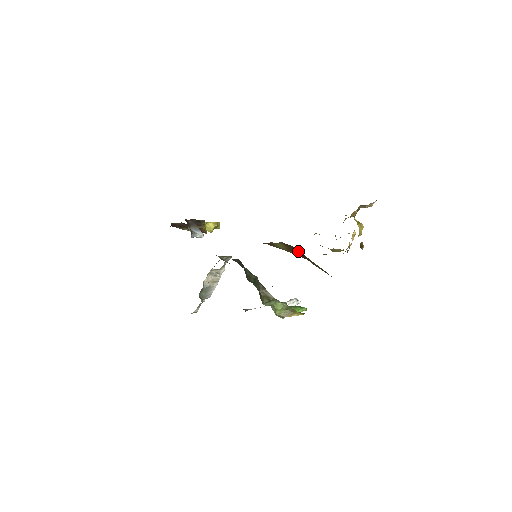
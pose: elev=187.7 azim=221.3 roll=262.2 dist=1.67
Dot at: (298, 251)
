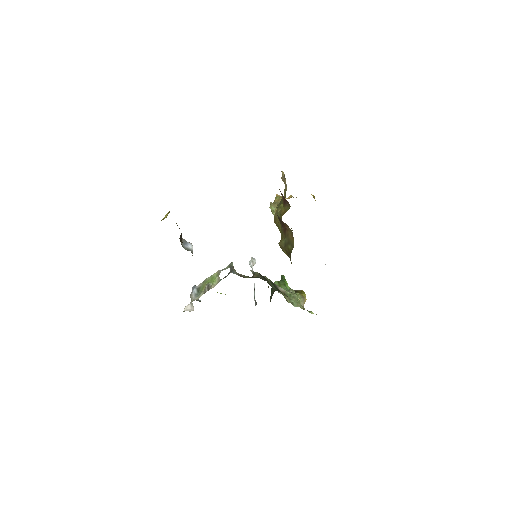
Dot at: occluded
